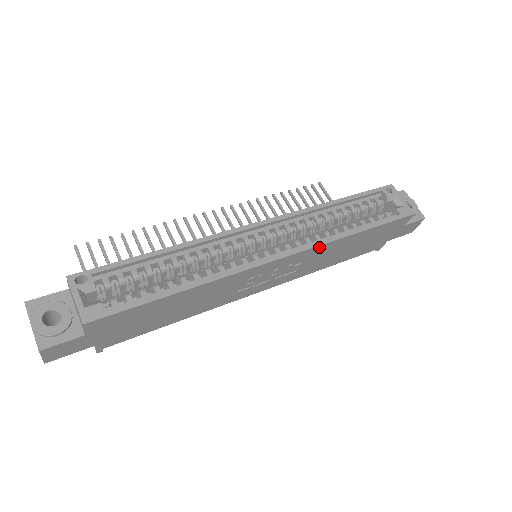
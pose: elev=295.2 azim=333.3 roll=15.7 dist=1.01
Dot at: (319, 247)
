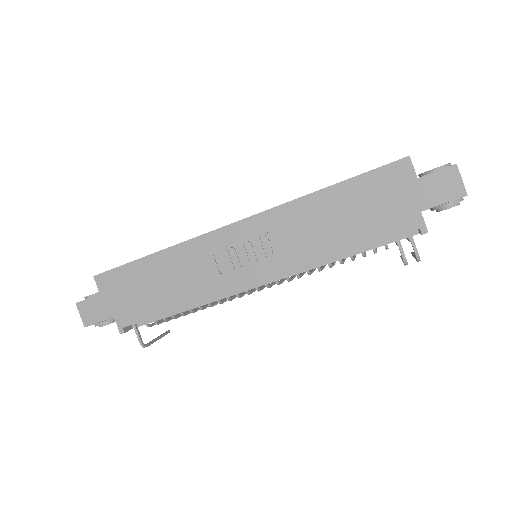
Dot at: (279, 210)
